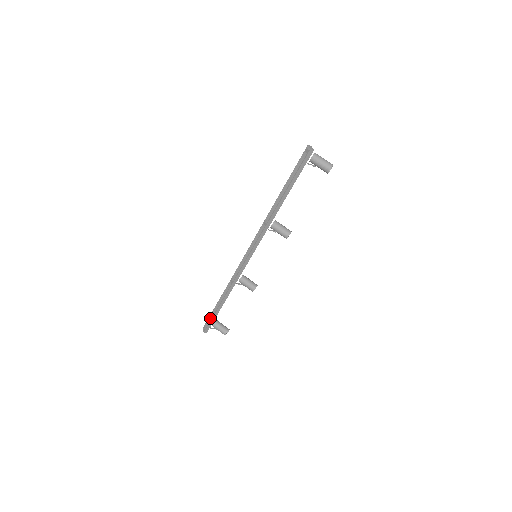
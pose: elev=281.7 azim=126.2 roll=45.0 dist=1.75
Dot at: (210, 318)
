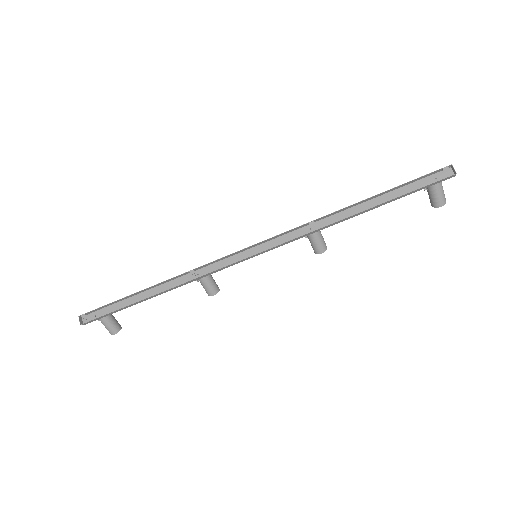
Dot at: (104, 306)
